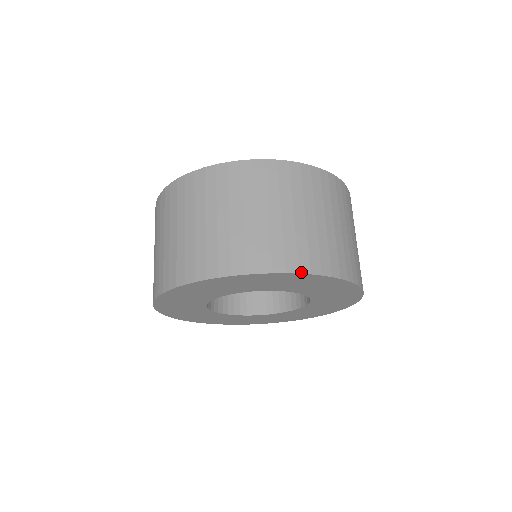
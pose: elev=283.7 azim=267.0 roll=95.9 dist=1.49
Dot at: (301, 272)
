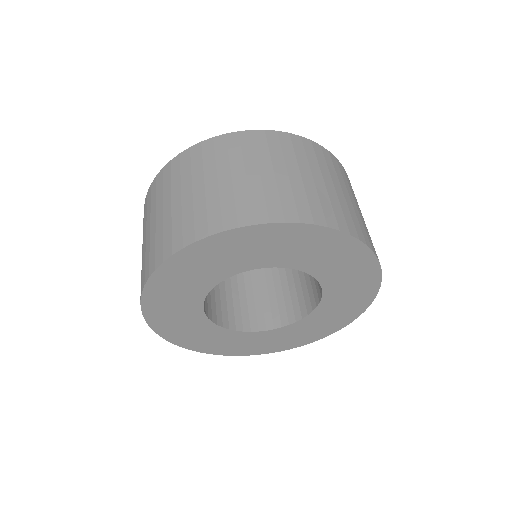
Dot at: (288, 221)
